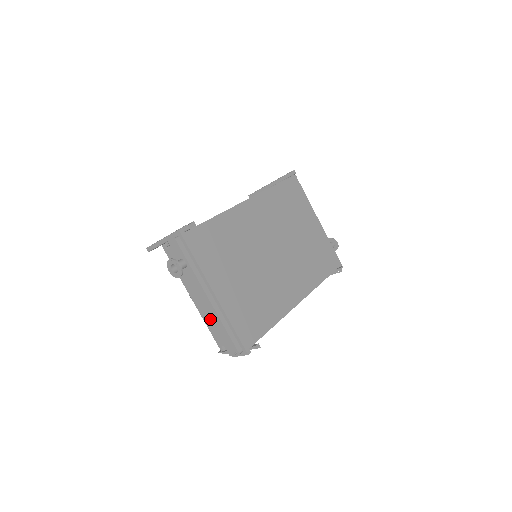
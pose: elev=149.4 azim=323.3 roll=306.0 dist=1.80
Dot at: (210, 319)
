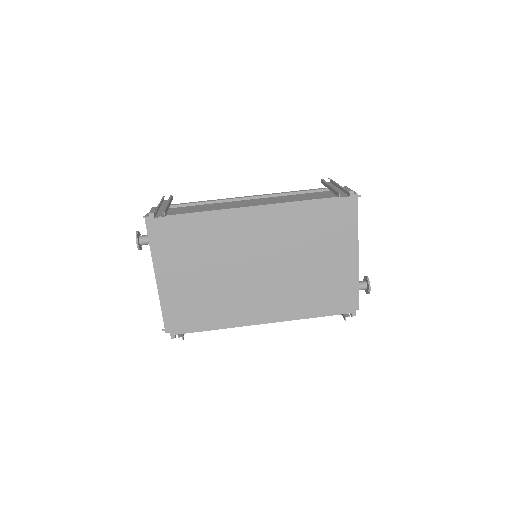
Dot at: occluded
